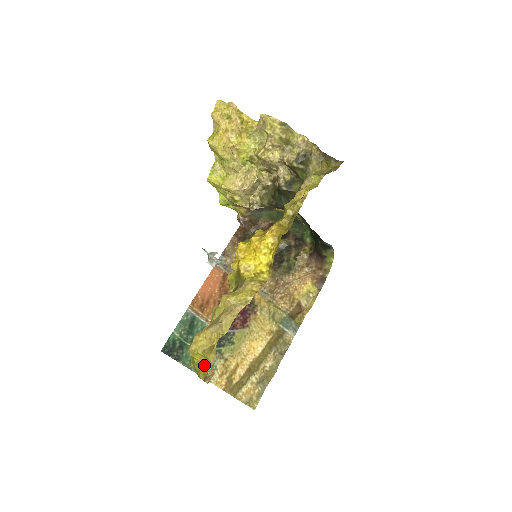
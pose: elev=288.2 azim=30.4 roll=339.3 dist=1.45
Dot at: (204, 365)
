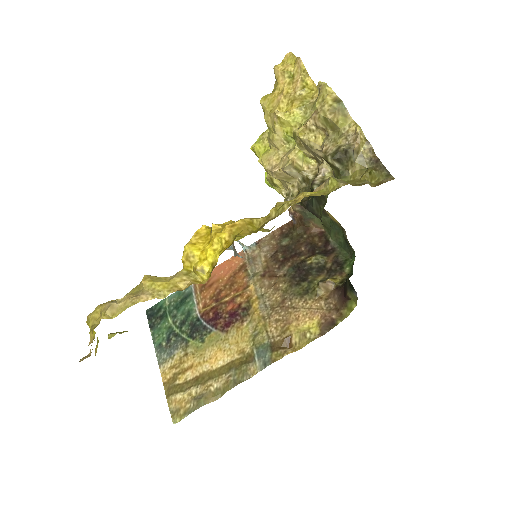
Dot at: occluded
